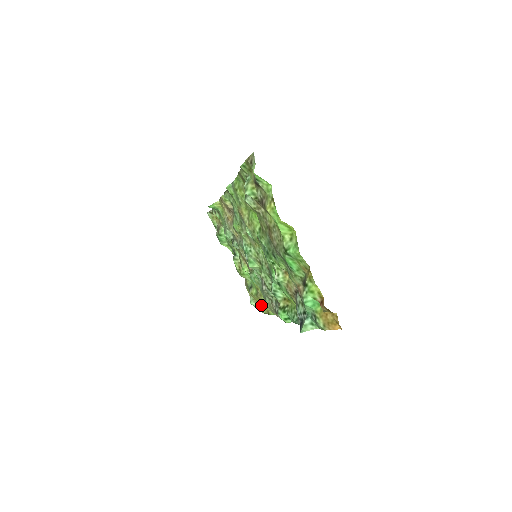
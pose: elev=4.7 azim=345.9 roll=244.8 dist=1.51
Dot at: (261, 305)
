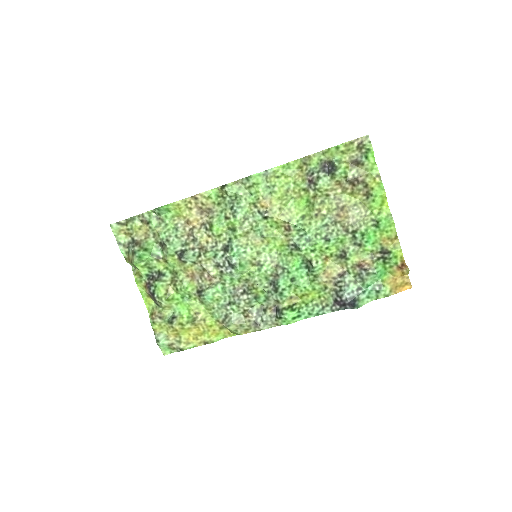
Dot at: (187, 338)
